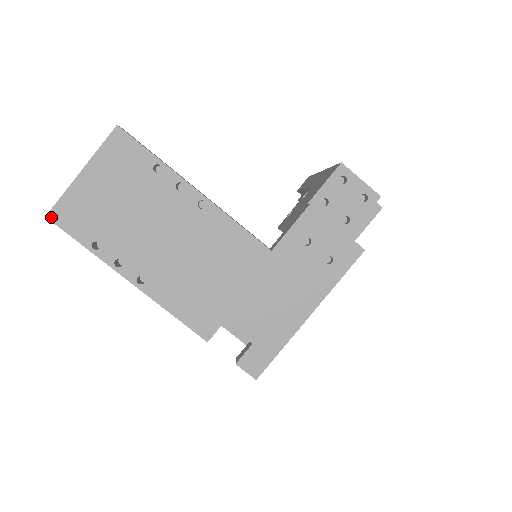
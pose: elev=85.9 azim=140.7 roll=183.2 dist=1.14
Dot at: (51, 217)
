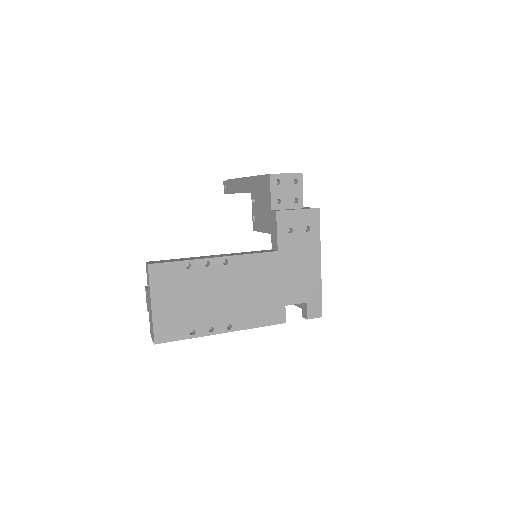
Dot at: (157, 342)
